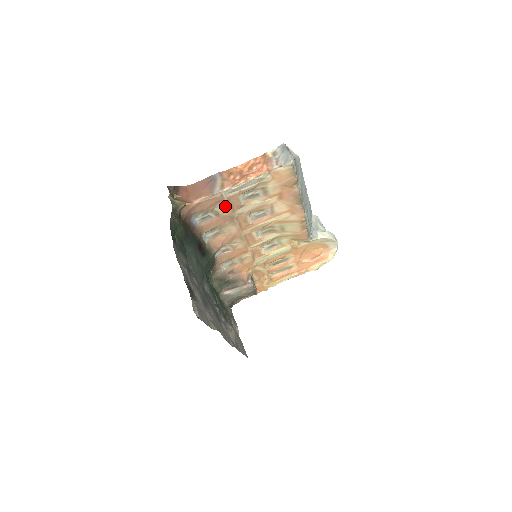
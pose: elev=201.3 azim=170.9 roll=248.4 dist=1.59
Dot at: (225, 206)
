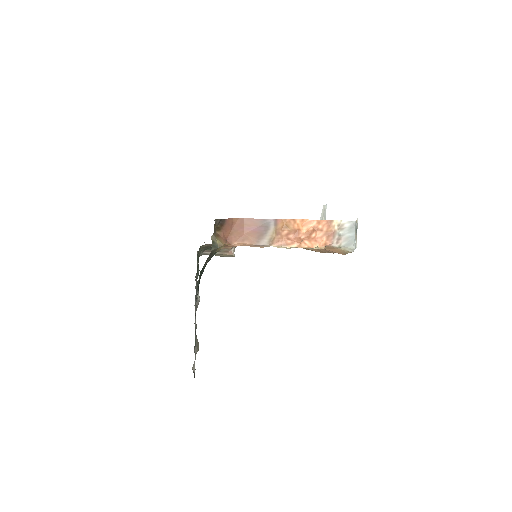
Dot at: occluded
